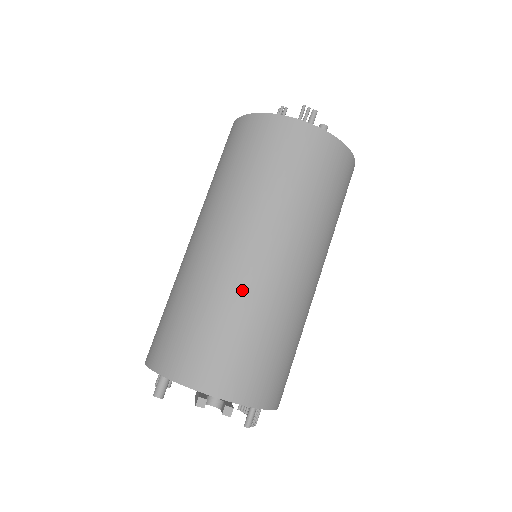
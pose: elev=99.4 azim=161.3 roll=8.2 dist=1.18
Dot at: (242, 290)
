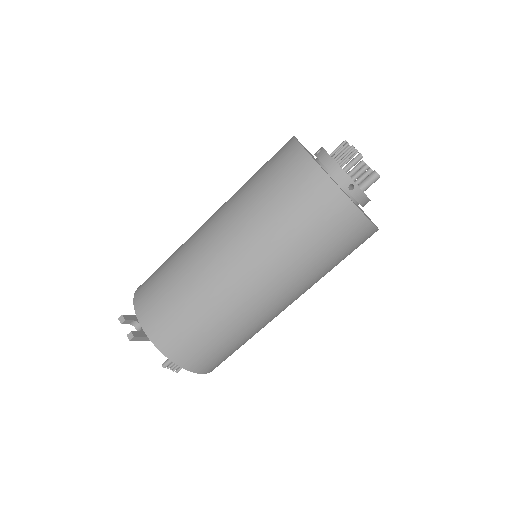
Dot at: (194, 267)
